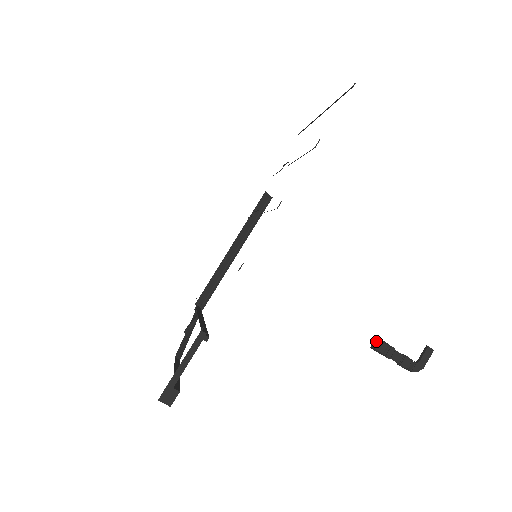
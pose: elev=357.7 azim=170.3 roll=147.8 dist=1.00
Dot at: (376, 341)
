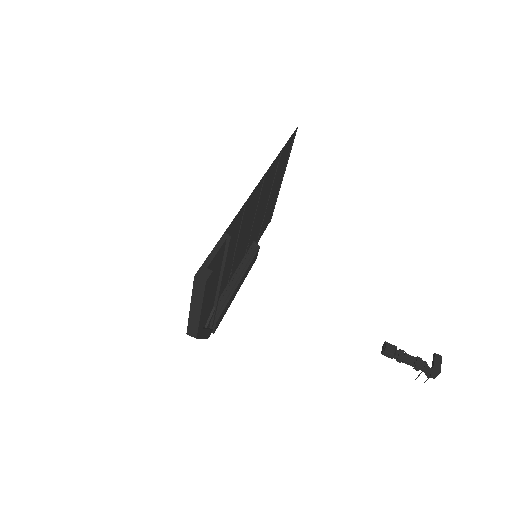
Dot at: (383, 345)
